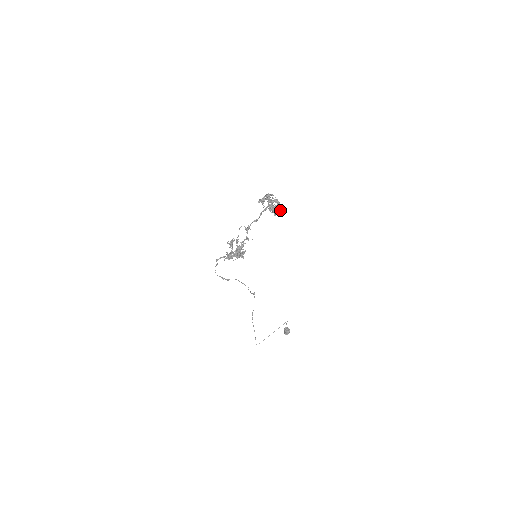
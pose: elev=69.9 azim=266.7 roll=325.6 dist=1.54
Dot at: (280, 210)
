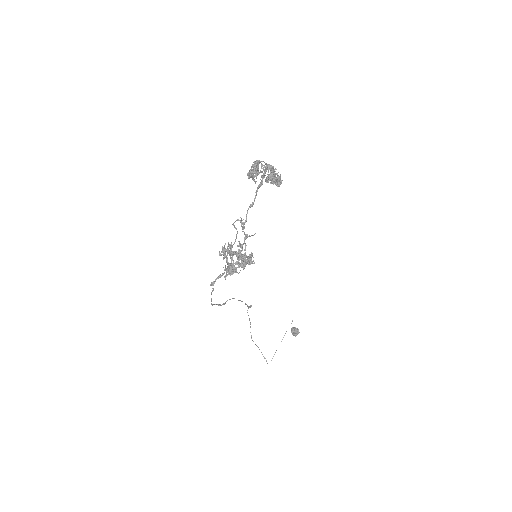
Dot at: occluded
